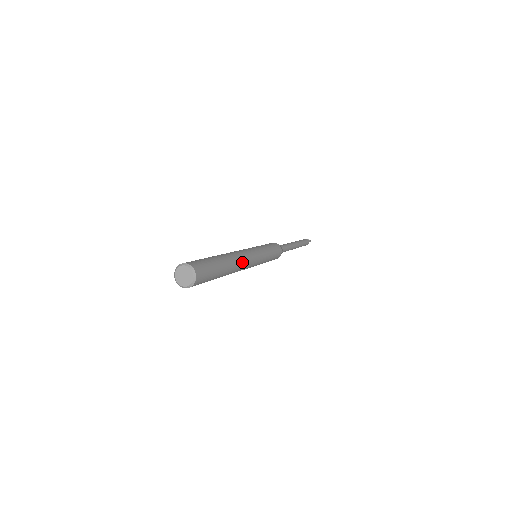
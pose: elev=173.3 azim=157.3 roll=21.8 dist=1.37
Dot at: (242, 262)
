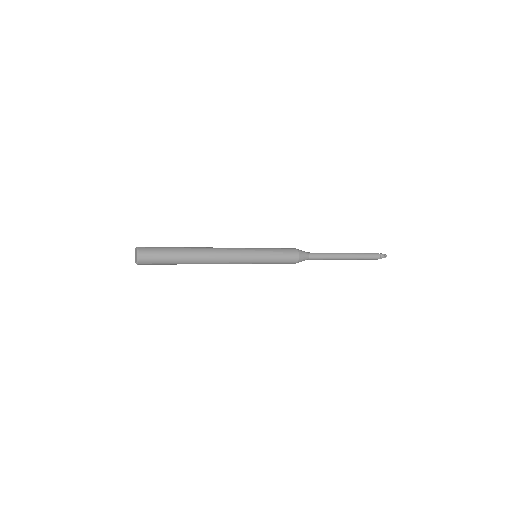
Dot at: (215, 256)
